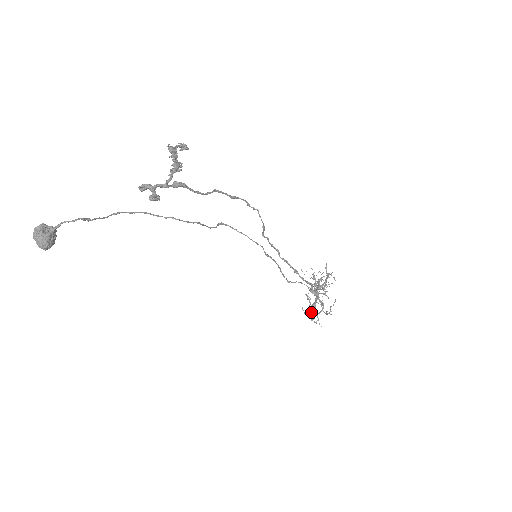
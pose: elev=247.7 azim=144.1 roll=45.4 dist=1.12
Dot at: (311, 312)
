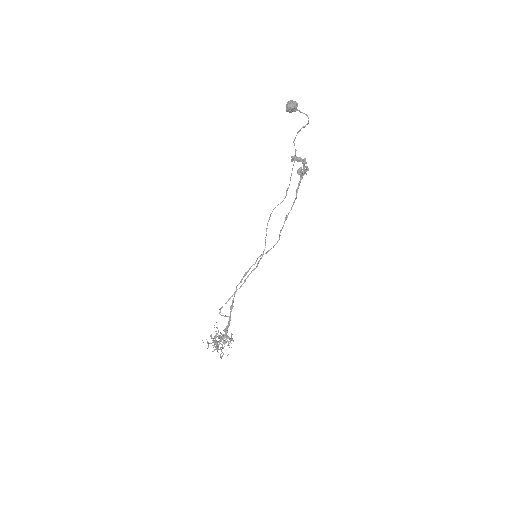
Dot at: occluded
